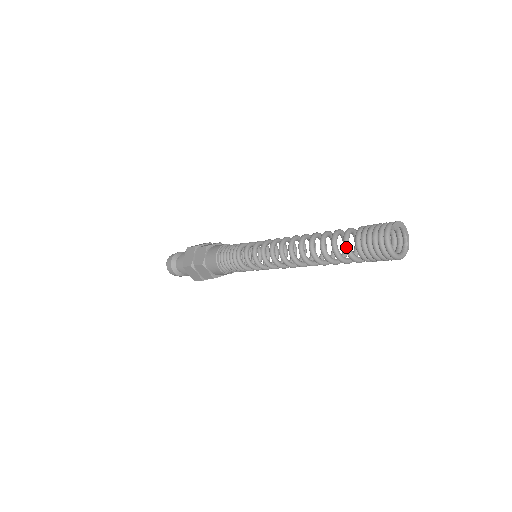
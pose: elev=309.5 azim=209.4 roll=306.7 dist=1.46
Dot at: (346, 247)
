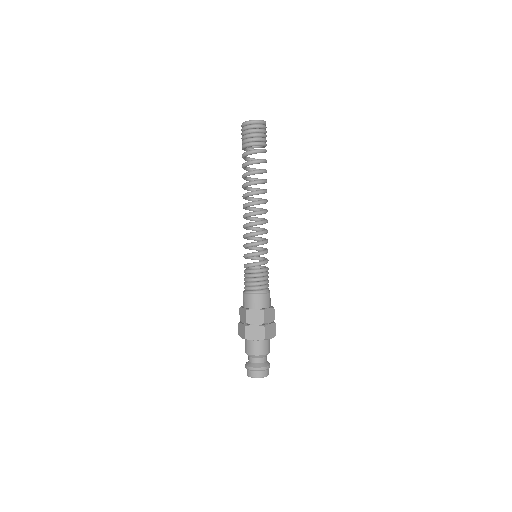
Dot at: (242, 157)
